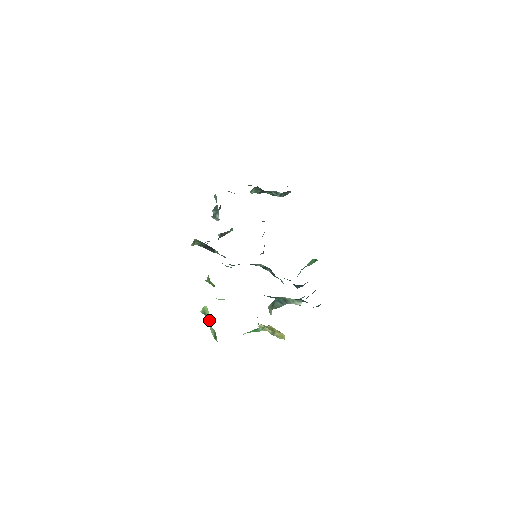
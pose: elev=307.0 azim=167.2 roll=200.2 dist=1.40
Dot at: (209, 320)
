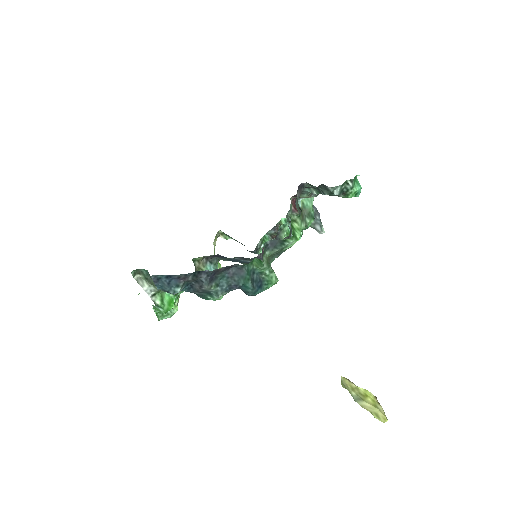
Dot at: occluded
